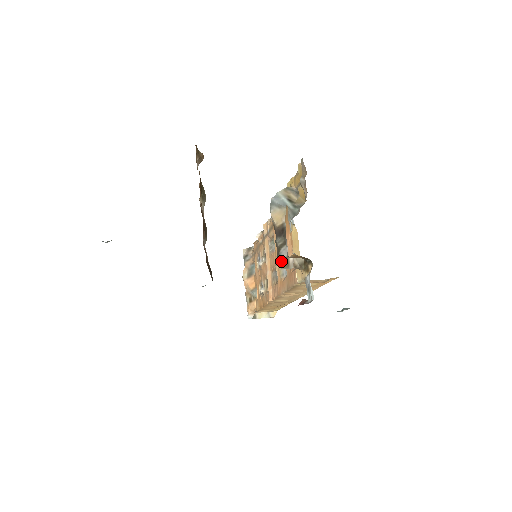
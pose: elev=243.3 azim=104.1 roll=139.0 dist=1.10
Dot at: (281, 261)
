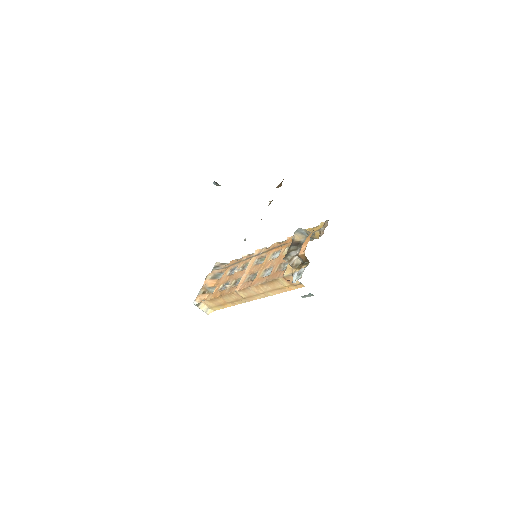
Dot at: (289, 257)
